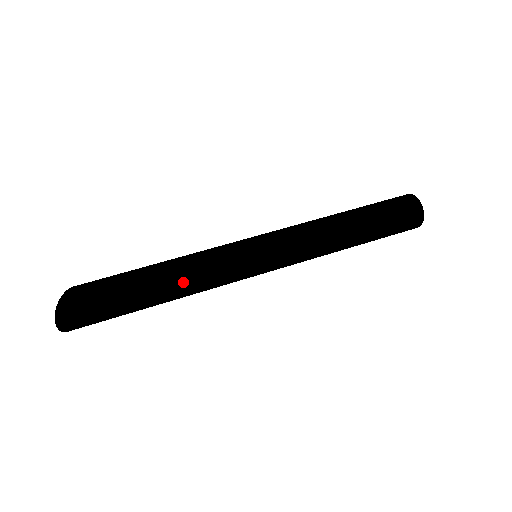
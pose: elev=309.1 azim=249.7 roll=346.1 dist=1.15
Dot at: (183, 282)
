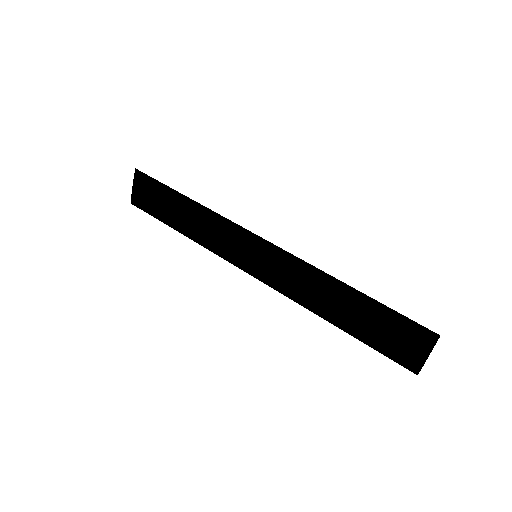
Dot at: (187, 236)
